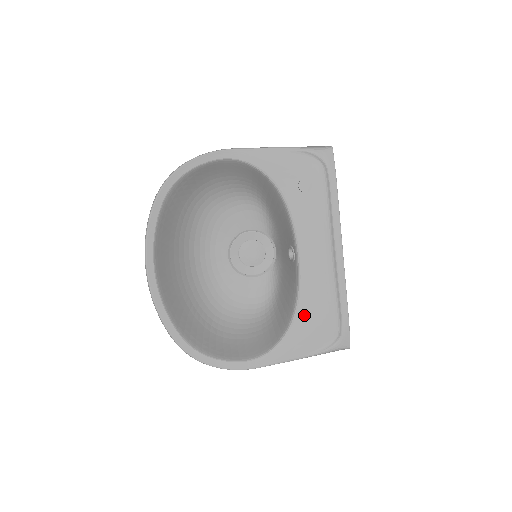
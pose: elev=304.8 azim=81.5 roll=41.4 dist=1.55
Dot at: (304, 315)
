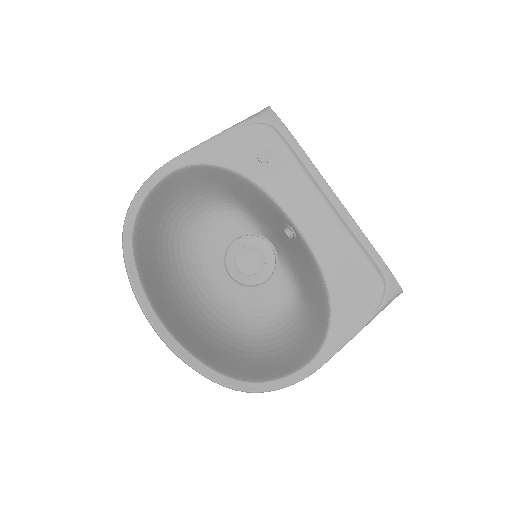
Dot at: (338, 283)
